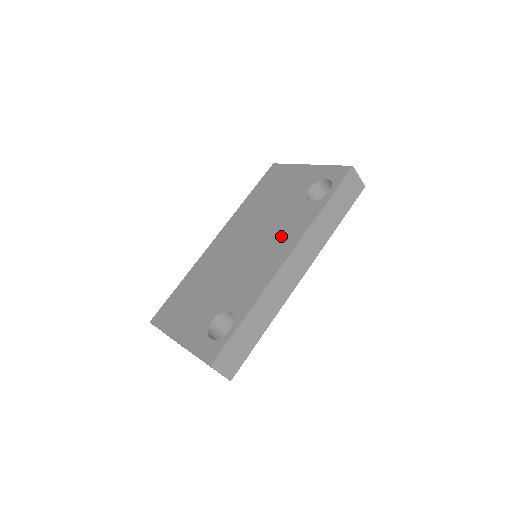
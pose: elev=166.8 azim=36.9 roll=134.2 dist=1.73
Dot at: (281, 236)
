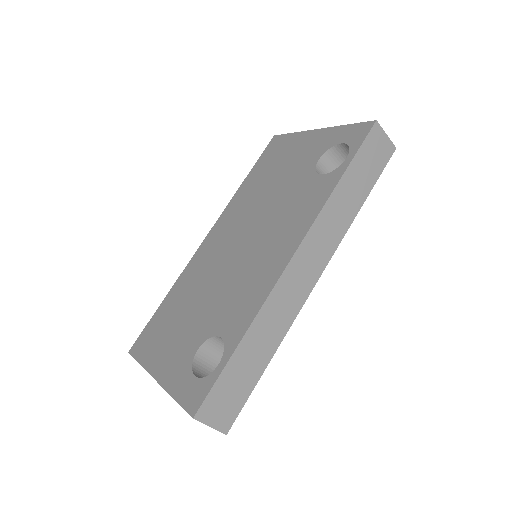
Dot at: (284, 226)
